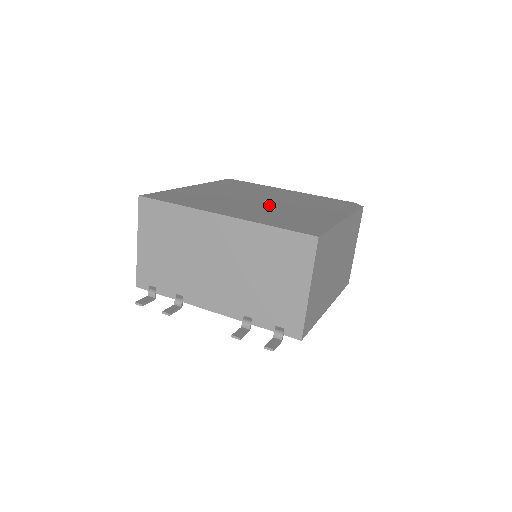
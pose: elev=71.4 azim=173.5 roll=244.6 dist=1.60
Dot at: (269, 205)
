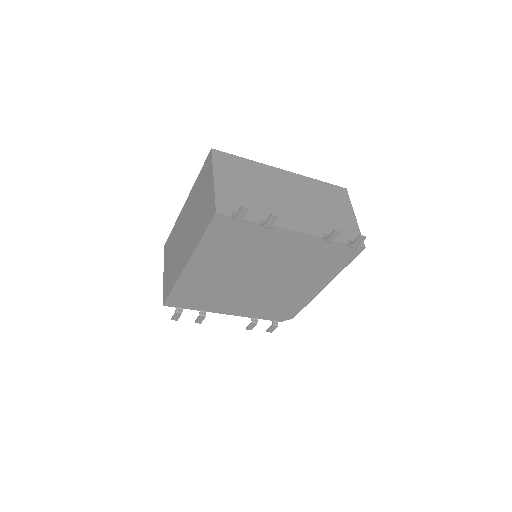
Dot at: occluded
